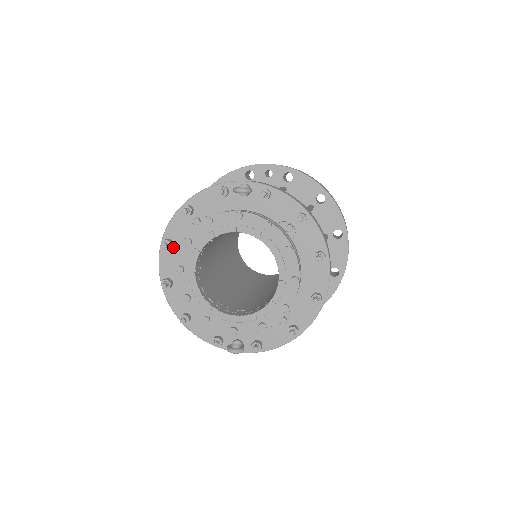
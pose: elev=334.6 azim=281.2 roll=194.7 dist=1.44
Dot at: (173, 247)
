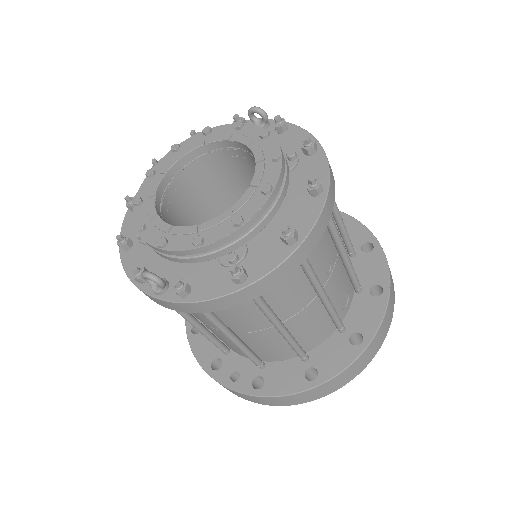
Dot at: occluded
